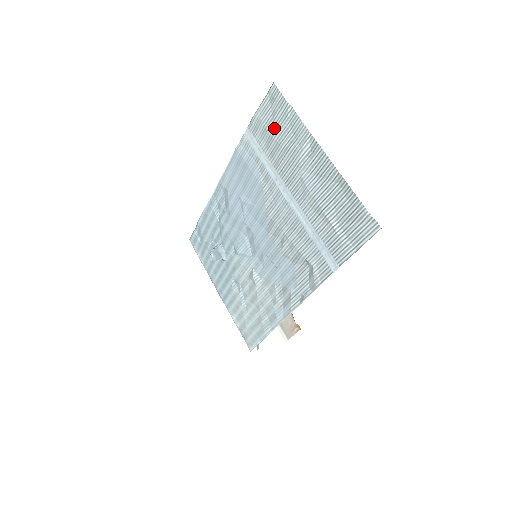
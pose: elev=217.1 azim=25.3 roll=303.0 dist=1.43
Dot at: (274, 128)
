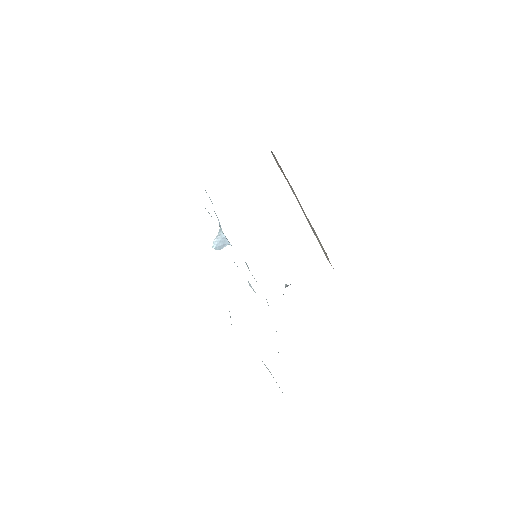
Dot at: occluded
